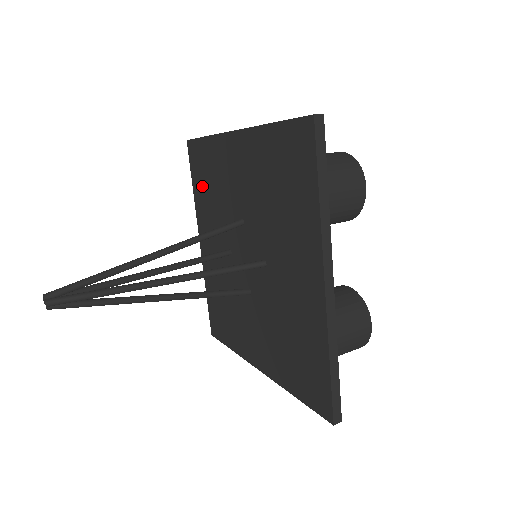
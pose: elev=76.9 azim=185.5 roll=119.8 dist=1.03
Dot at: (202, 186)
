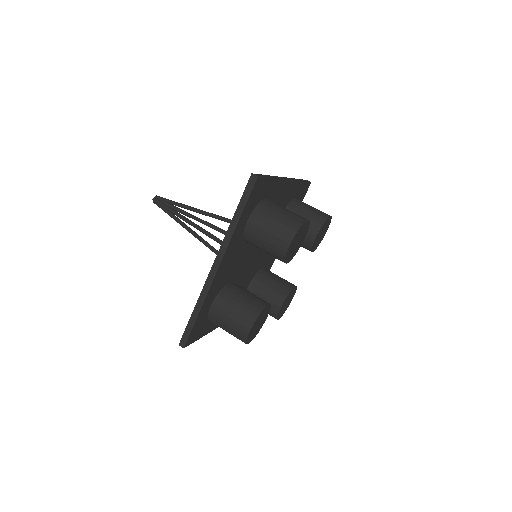
Dot at: occluded
